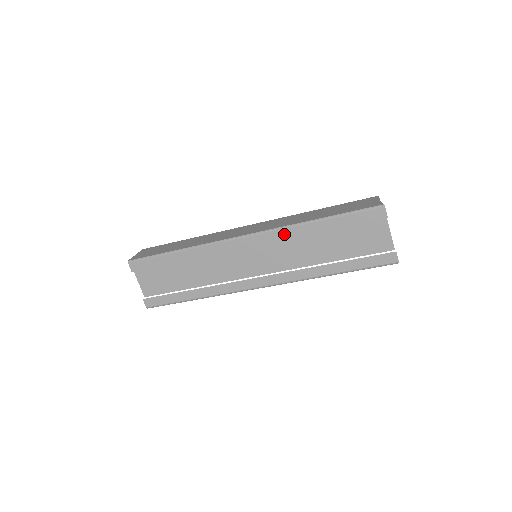
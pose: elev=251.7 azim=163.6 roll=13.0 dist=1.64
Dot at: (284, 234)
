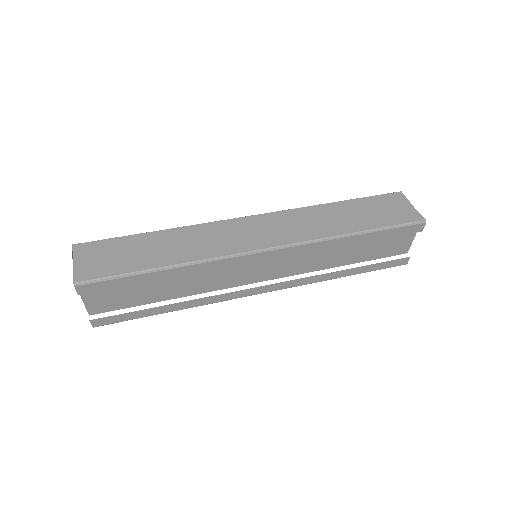
Dot at: (314, 247)
